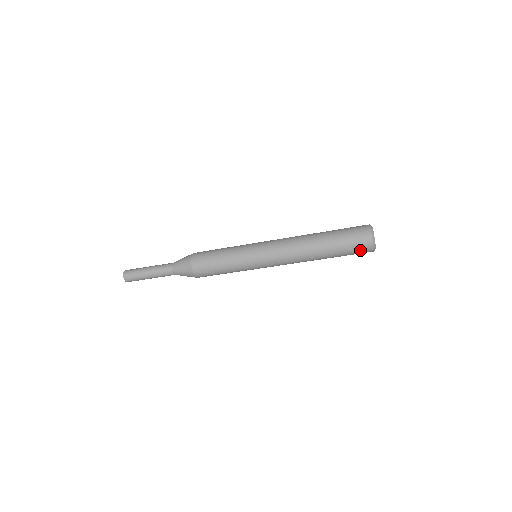
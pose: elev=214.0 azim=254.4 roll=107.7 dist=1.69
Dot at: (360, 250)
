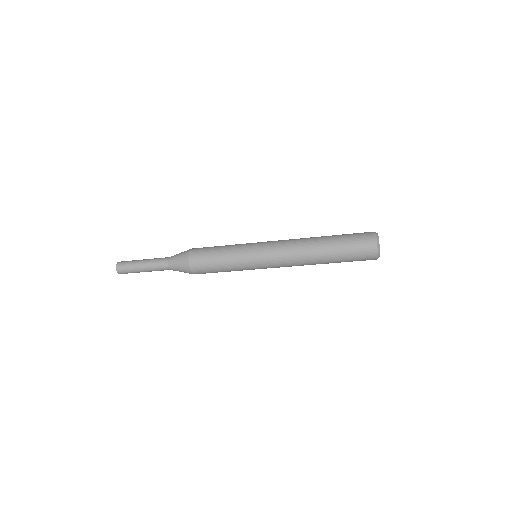
Dot at: (364, 260)
